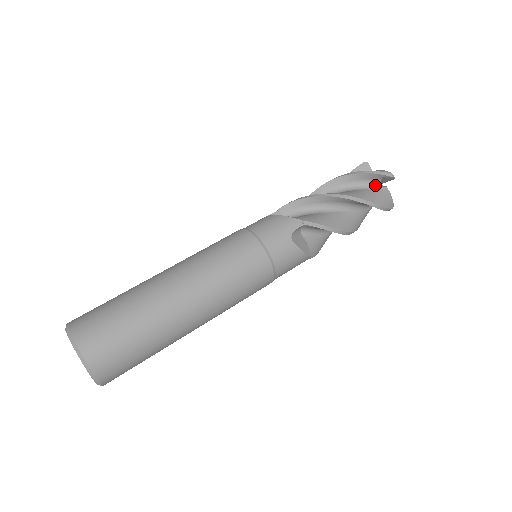
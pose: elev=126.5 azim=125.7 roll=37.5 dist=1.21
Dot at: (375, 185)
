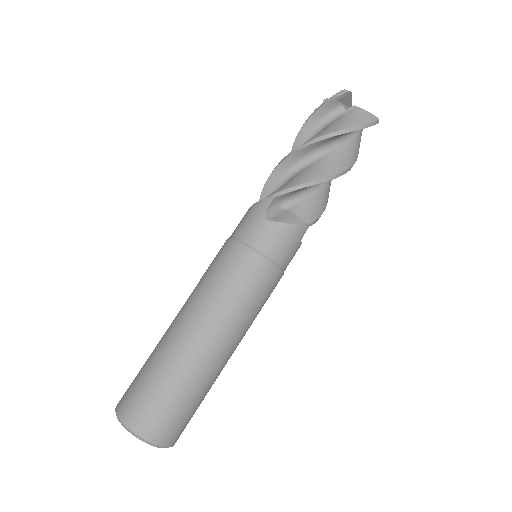
Dot at: (339, 113)
